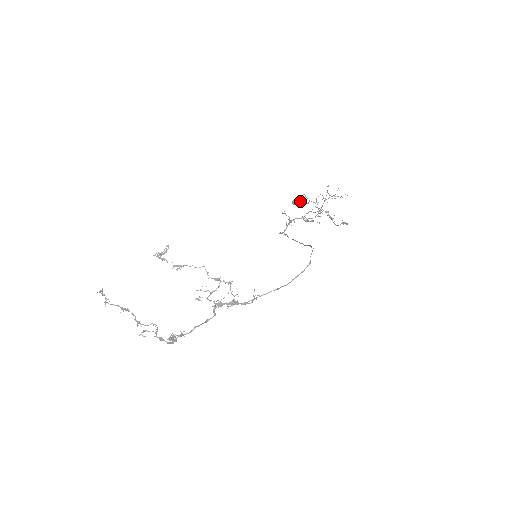
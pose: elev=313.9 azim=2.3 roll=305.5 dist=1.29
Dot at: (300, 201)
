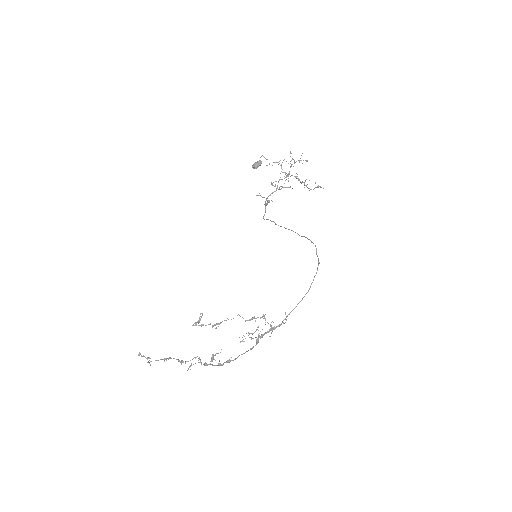
Dot at: (260, 164)
